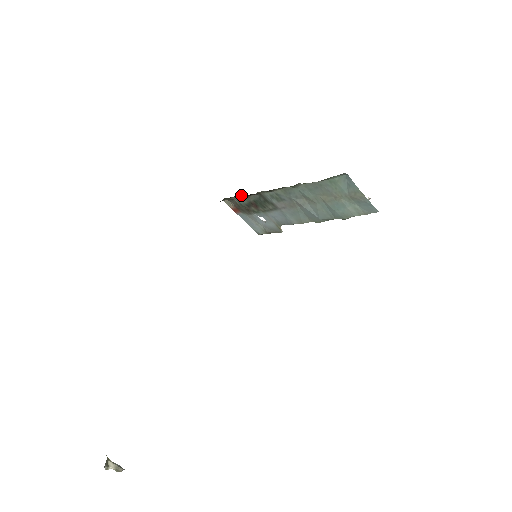
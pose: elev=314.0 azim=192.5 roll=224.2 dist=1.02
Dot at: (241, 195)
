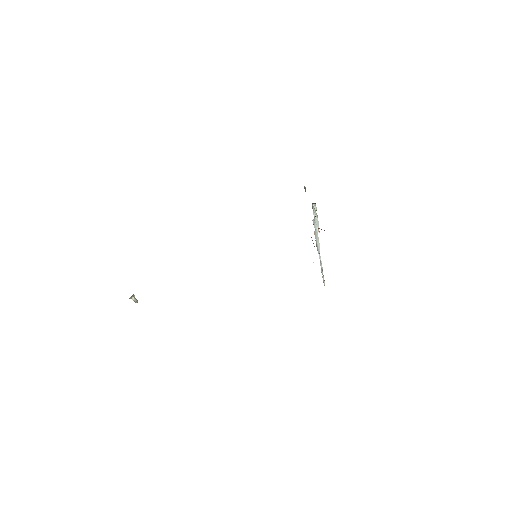
Dot at: occluded
